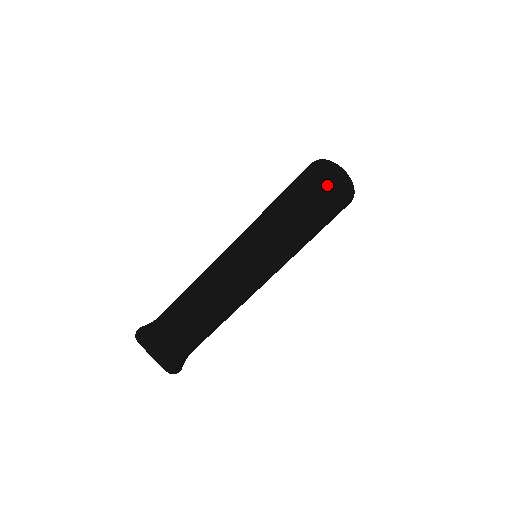
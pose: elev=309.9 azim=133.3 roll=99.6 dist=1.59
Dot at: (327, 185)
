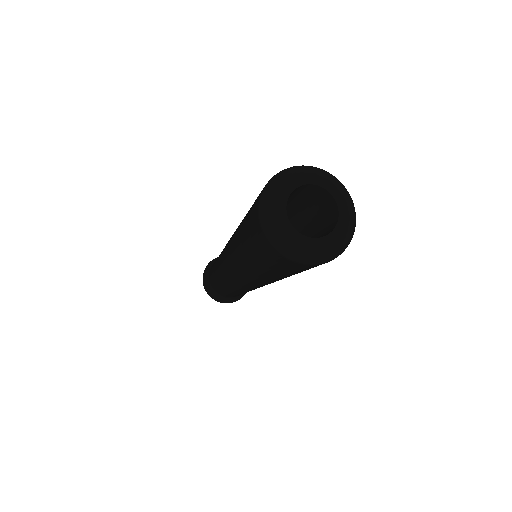
Dot at: (291, 270)
